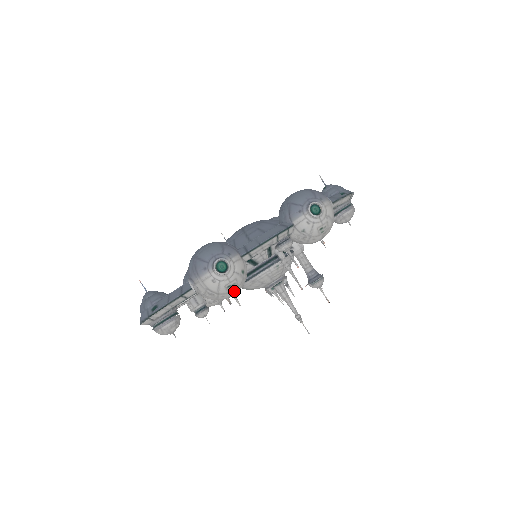
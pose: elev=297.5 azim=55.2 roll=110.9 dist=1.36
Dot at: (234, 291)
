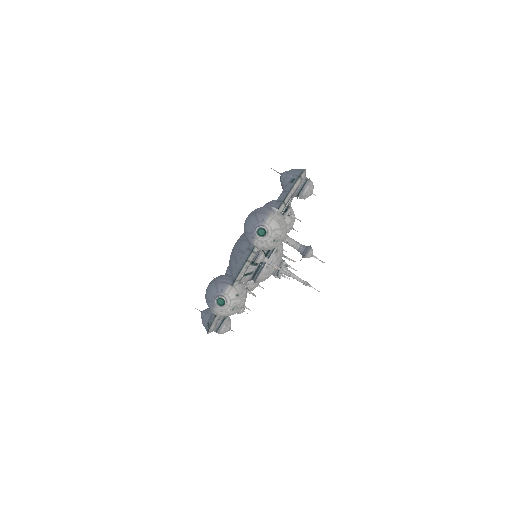
Dot at: (240, 307)
